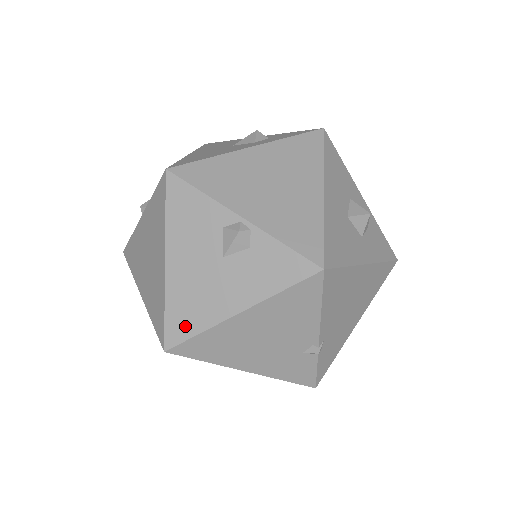
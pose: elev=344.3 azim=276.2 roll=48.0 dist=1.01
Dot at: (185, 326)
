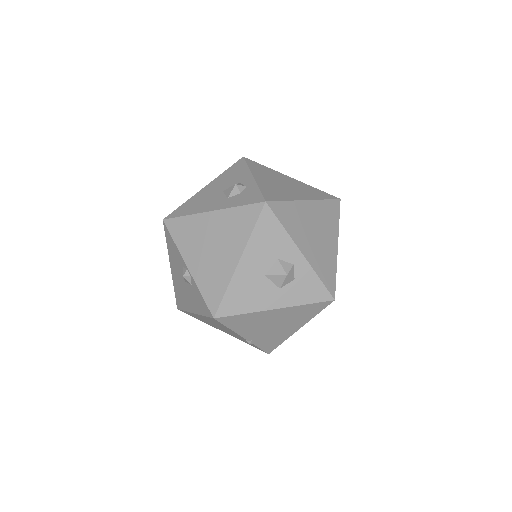
Dot at: (180, 303)
